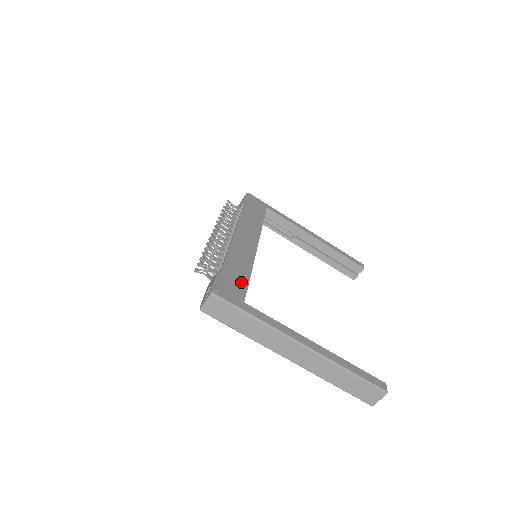
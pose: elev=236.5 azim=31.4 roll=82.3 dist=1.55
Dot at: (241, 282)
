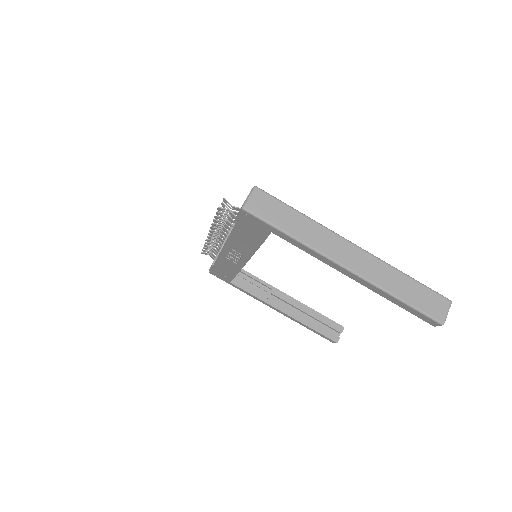
Dot at: occluded
